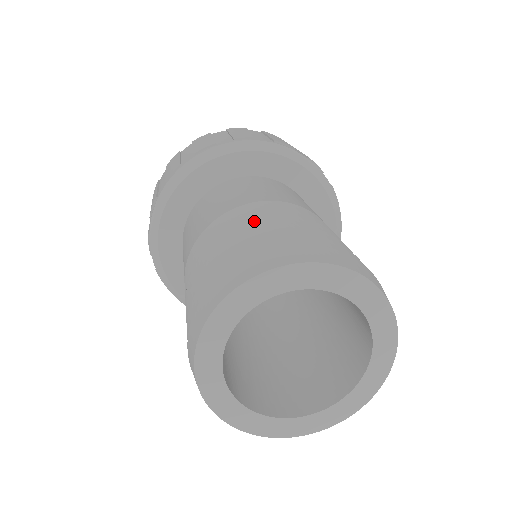
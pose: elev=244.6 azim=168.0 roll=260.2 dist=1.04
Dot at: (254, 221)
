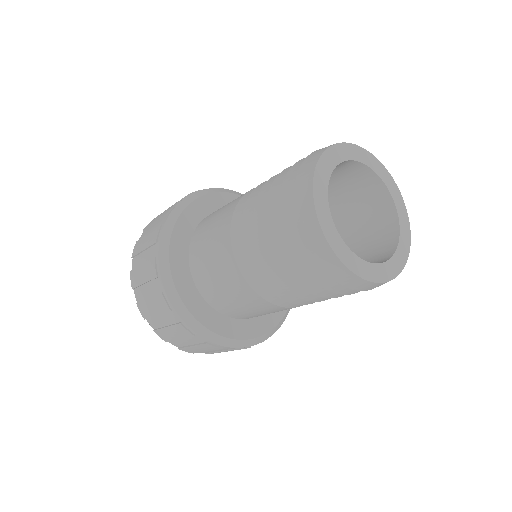
Dot at: occluded
